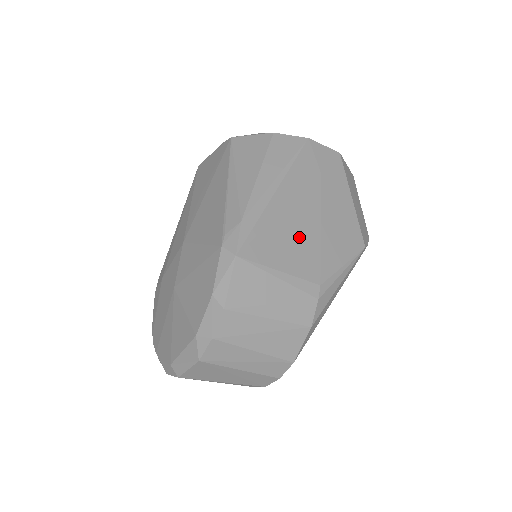
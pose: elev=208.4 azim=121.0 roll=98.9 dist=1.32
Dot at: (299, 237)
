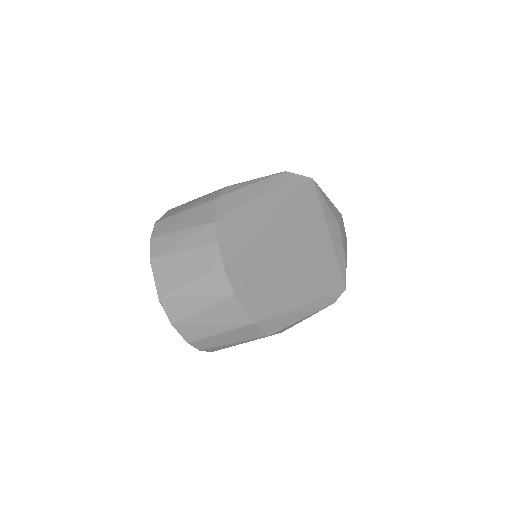
Dot at: occluded
